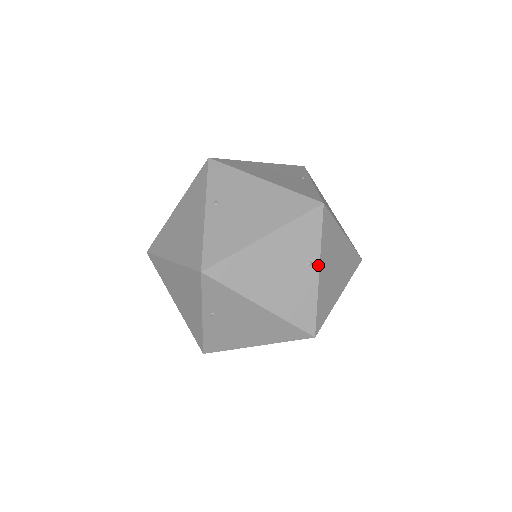
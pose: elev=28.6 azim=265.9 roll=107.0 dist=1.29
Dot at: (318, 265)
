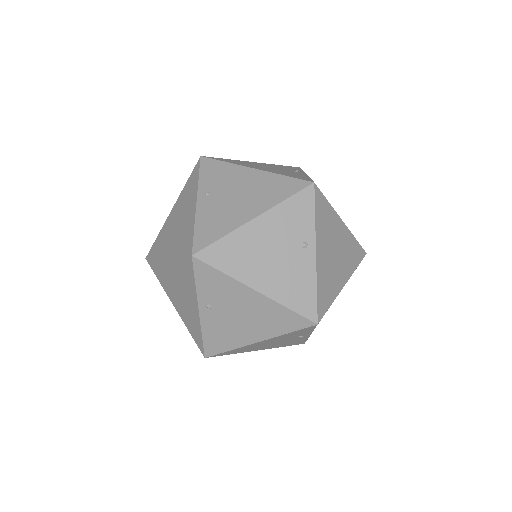
Dot at: (304, 173)
